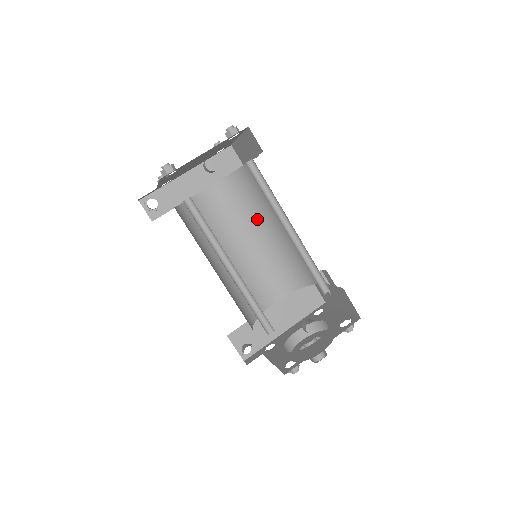
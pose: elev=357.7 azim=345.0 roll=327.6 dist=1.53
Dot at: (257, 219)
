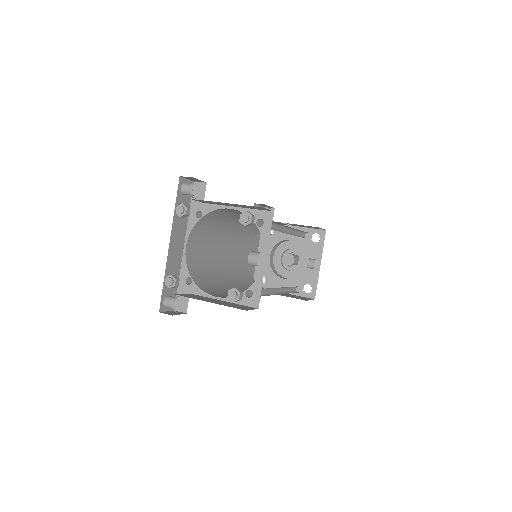
Dot at: (226, 226)
